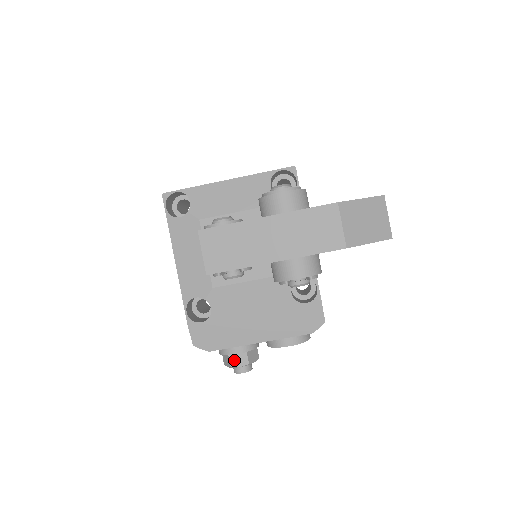
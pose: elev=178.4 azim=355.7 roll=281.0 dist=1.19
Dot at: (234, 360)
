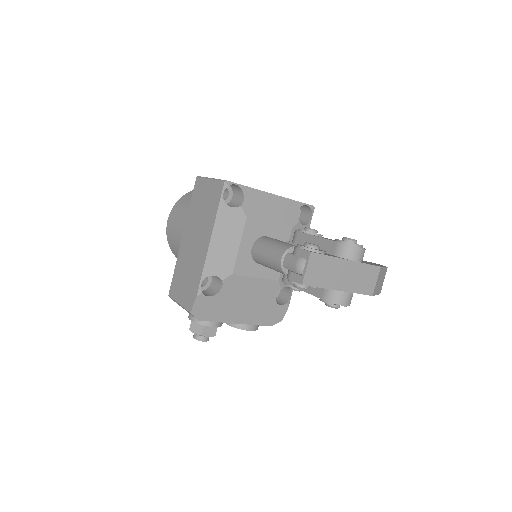
Dot at: (206, 330)
